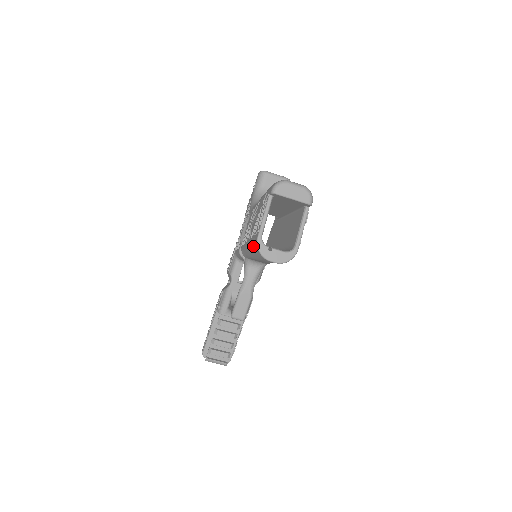
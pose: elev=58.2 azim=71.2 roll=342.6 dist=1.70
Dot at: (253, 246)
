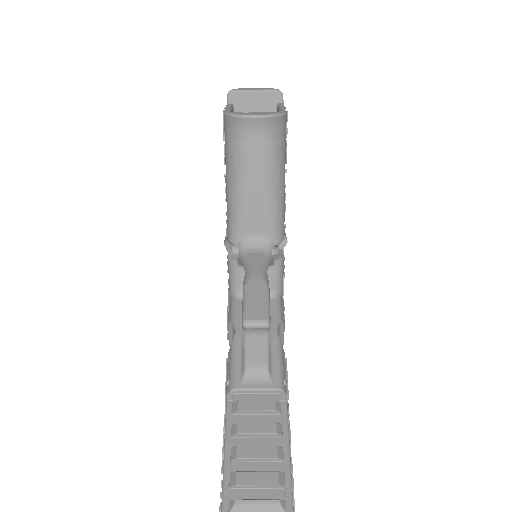
Dot at: (227, 152)
